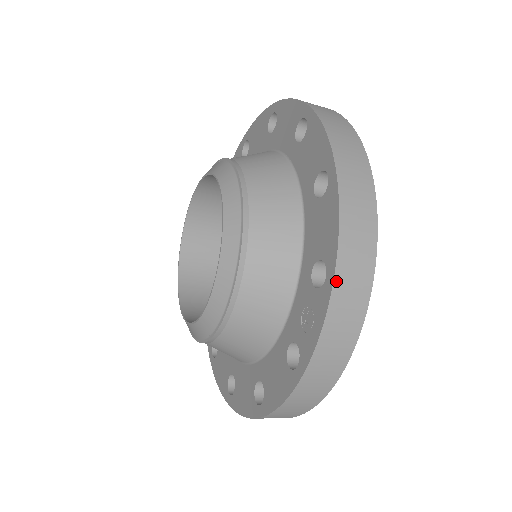
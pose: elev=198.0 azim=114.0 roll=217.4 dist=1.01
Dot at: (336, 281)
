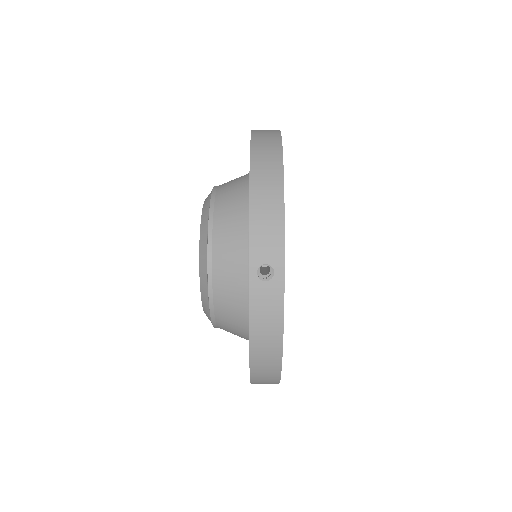
Dot at: occluded
